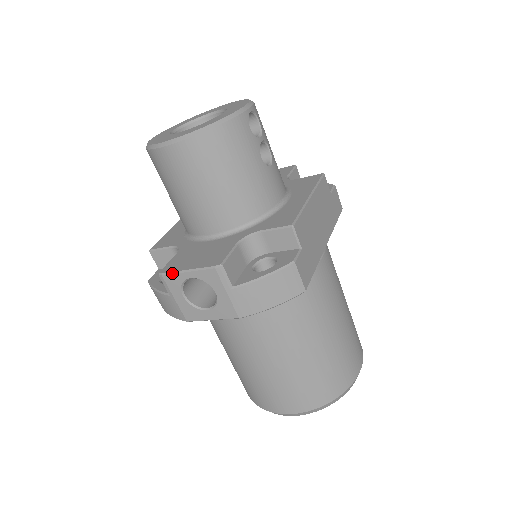
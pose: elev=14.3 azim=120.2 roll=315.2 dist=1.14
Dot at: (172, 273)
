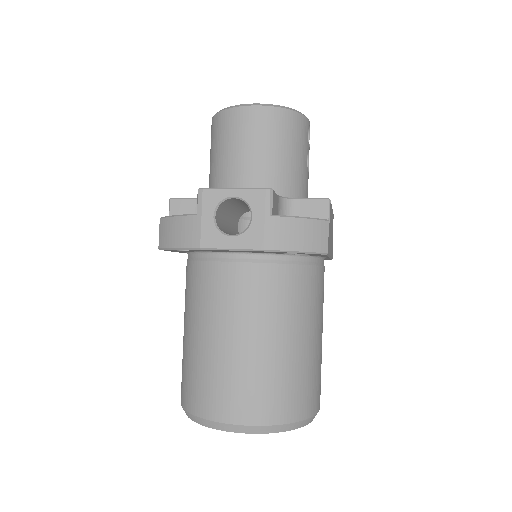
Dot at: (216, 188)
